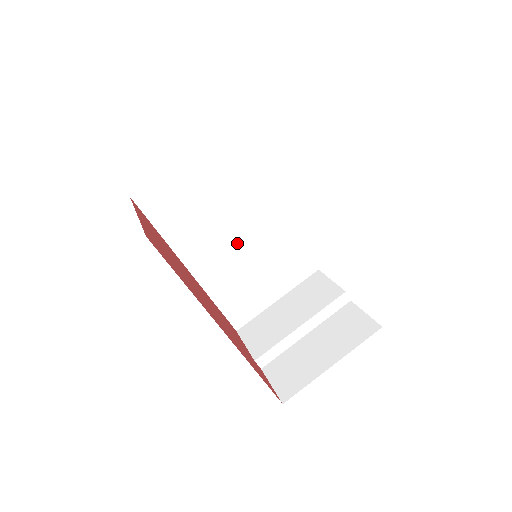
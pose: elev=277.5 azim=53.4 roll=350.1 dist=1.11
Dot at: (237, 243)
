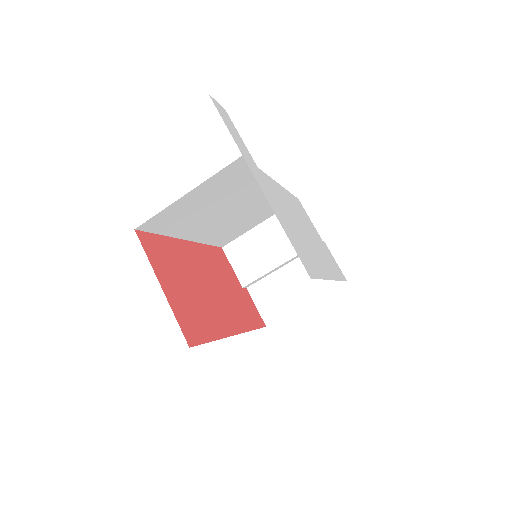
Dot at: (231, 213)
